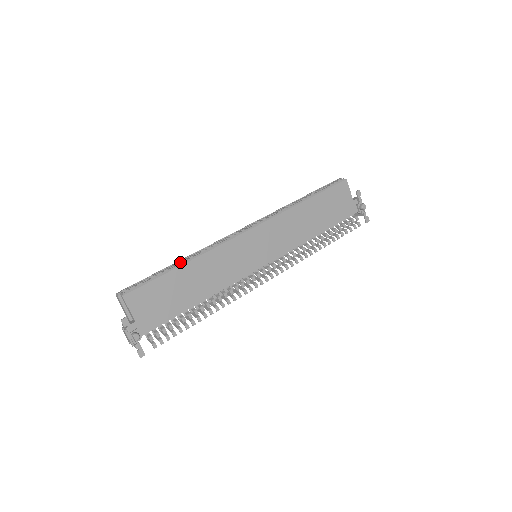
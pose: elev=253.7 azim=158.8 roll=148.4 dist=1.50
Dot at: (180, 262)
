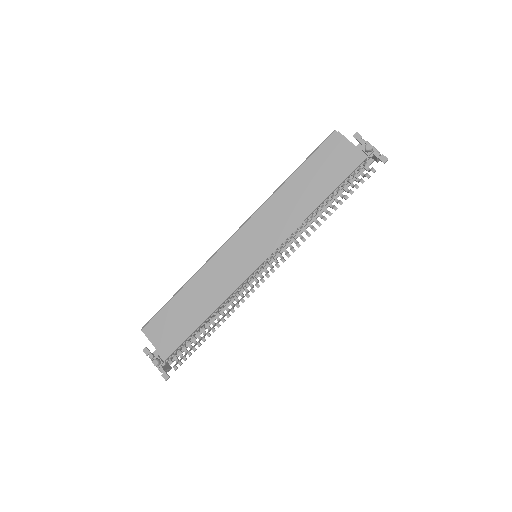
Dot at: occluded
